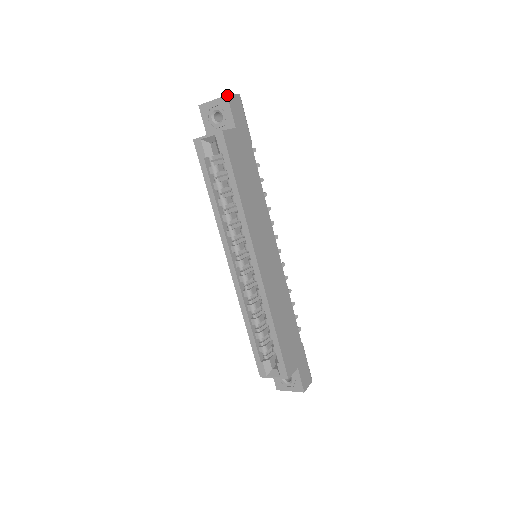
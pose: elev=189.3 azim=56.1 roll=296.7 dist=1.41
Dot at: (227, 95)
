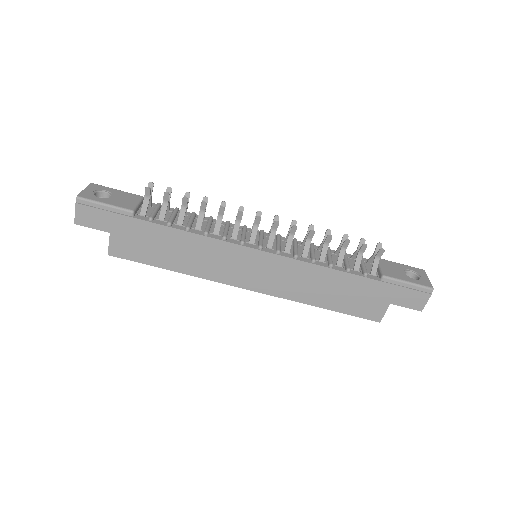
Dot at: occluded
